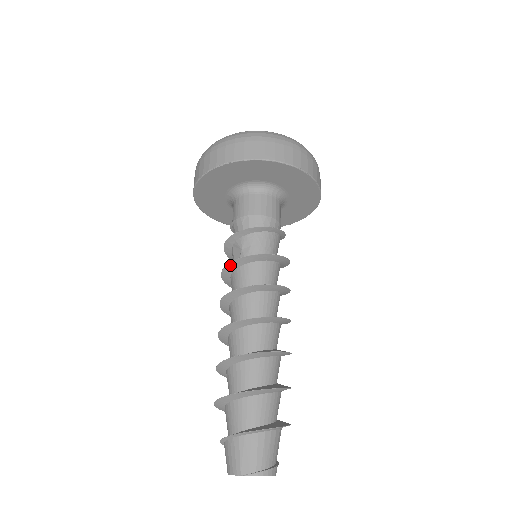
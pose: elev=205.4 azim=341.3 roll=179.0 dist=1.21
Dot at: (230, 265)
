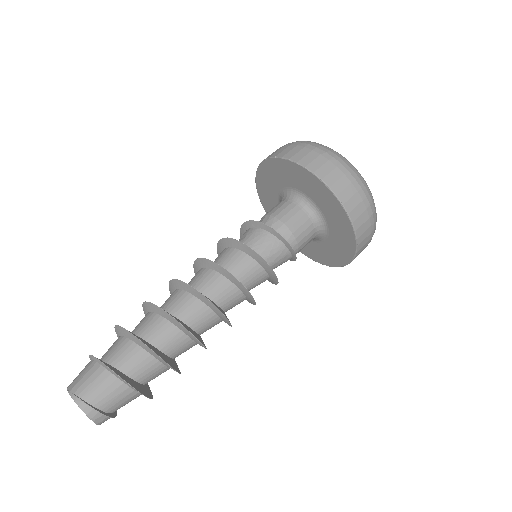
Dot at: (219, 245)
